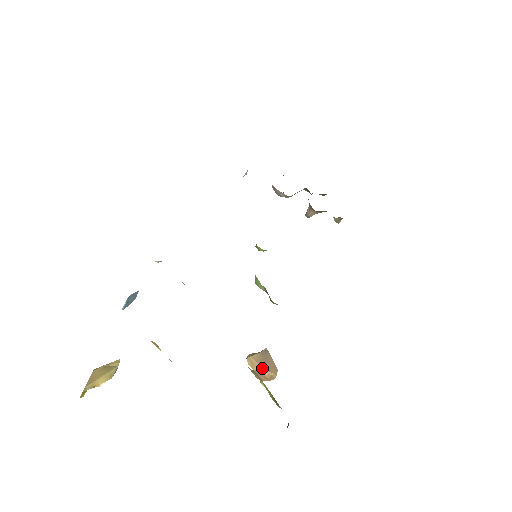
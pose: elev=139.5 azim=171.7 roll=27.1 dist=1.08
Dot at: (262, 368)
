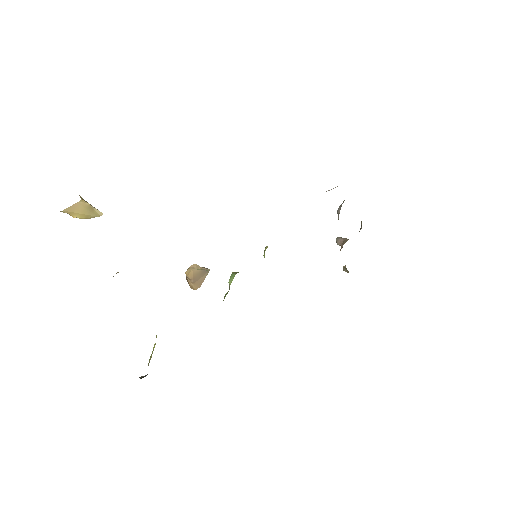
Dot at: (192, 280)
